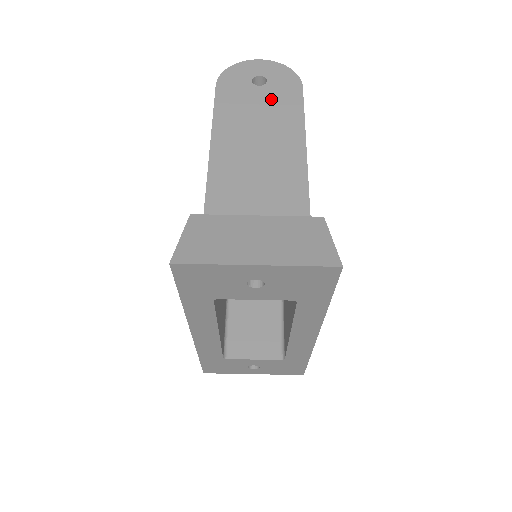
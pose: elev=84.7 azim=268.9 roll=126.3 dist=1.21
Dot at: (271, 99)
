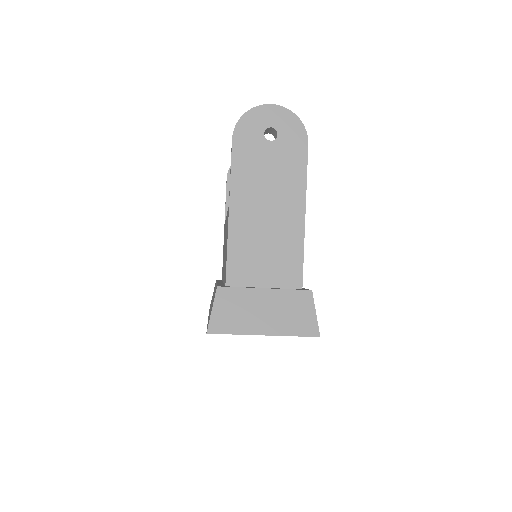
Dot at: (280, 158)
